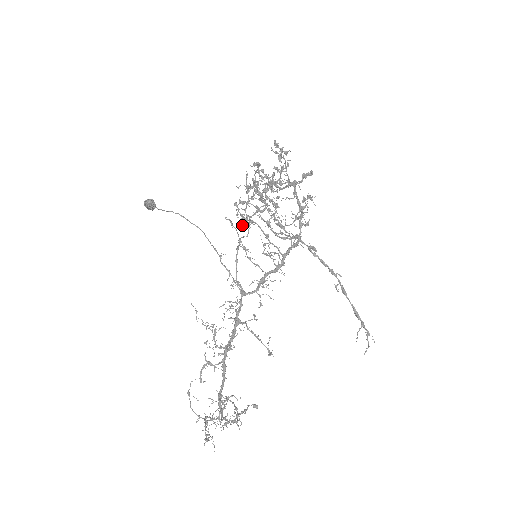
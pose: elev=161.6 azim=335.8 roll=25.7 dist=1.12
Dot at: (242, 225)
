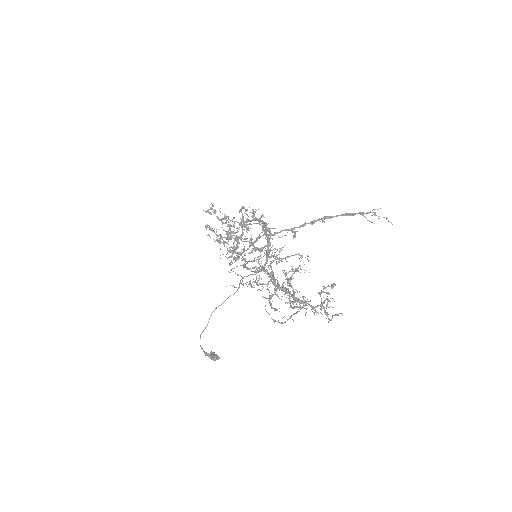
Dot at: (235, 258)
